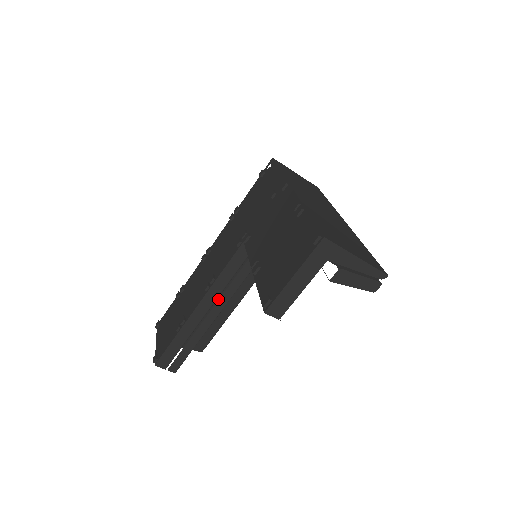
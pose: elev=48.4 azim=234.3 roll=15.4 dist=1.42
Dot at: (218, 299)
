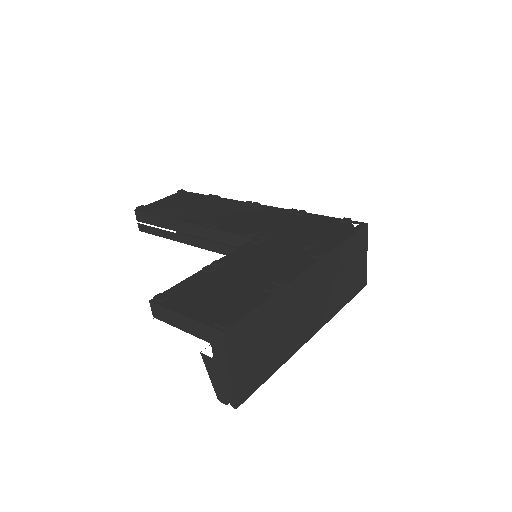
Dot at: occluded
